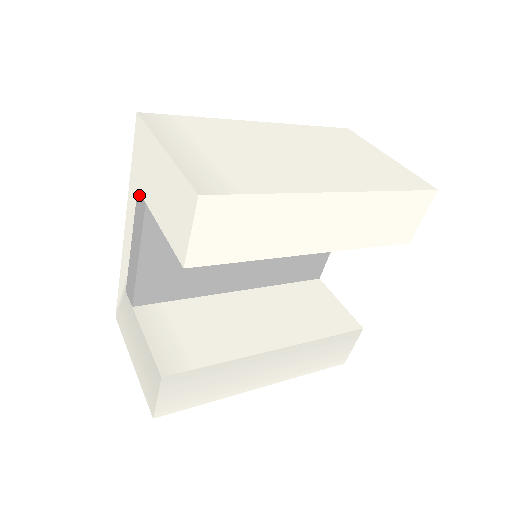
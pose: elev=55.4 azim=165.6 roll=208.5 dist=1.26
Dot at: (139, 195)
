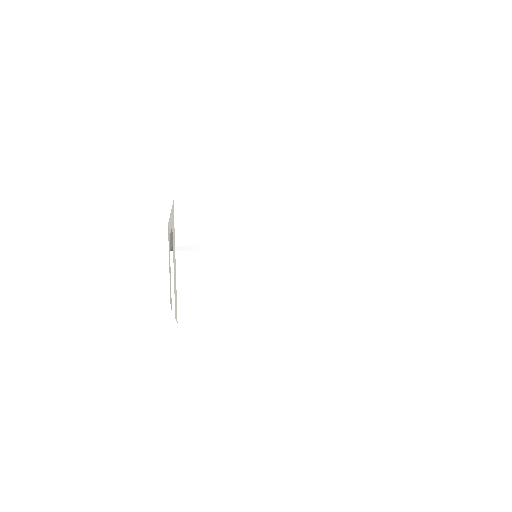
Dot at: (172, 232)
